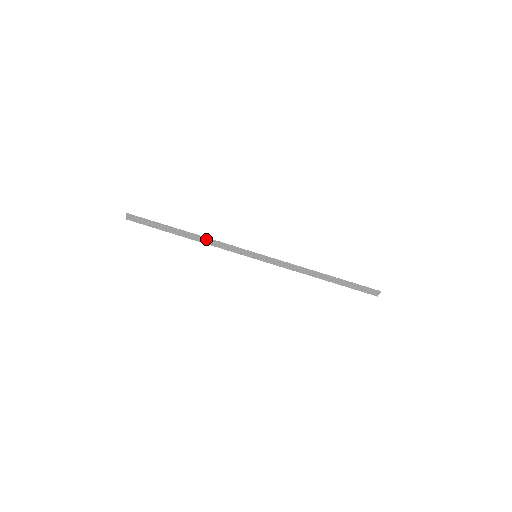
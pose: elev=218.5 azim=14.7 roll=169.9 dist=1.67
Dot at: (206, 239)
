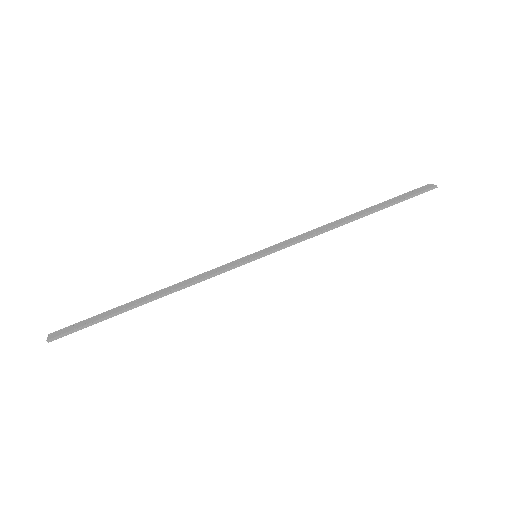
Dot at: (179, 290)
